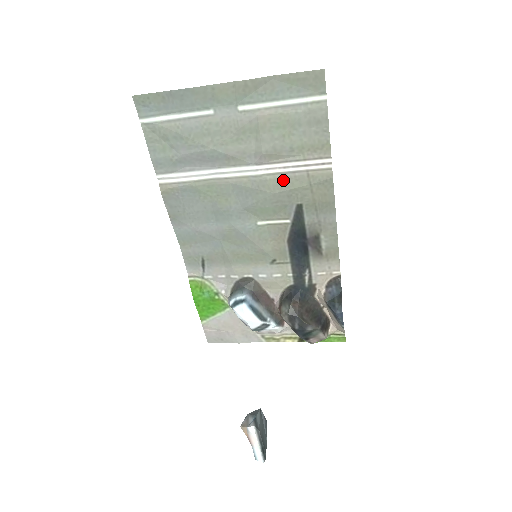
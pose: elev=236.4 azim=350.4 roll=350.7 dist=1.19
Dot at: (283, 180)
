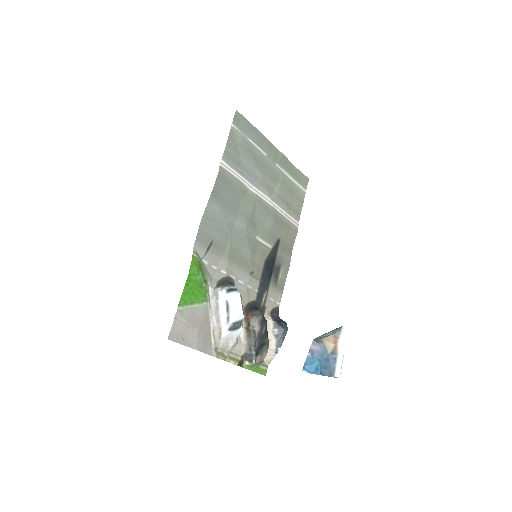
Dot at: (279, 218)
